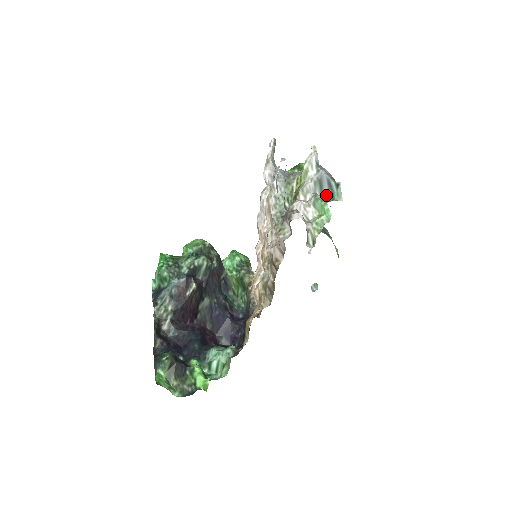
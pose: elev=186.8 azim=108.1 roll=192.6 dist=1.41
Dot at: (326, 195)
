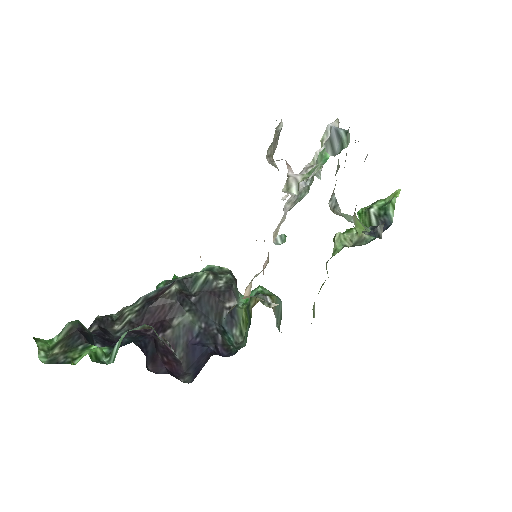
Dot at: (337, 152)
